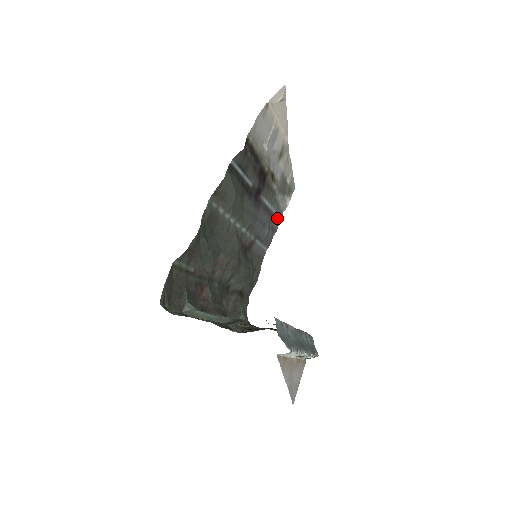
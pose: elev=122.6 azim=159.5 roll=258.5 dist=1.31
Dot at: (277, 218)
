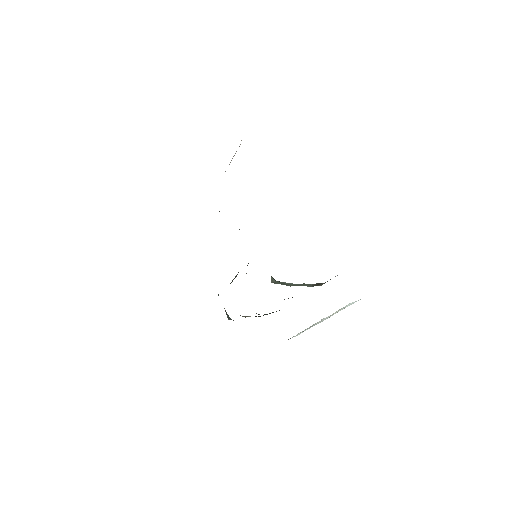
Dot at: occluded
